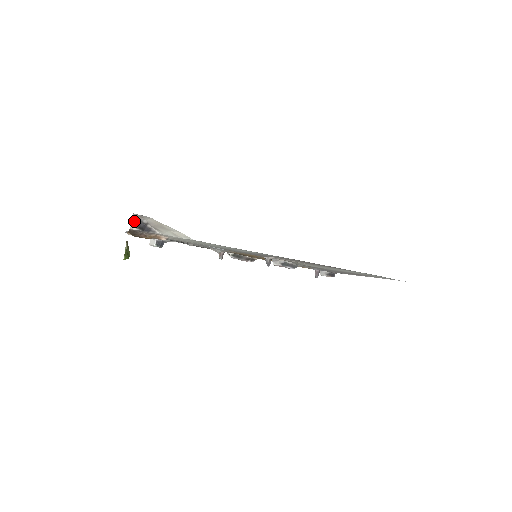
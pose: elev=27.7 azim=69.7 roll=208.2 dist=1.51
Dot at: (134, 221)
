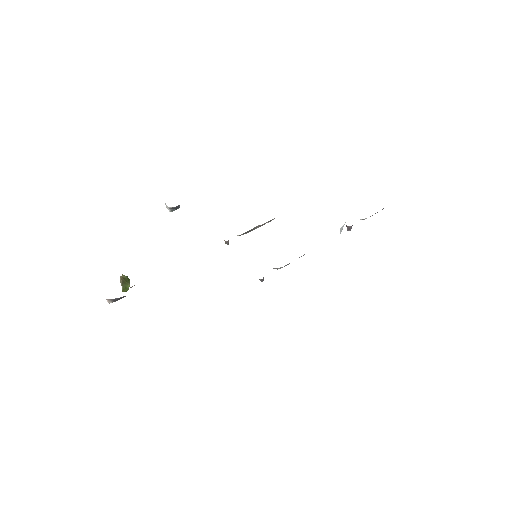
Dot at: (108, 300)
